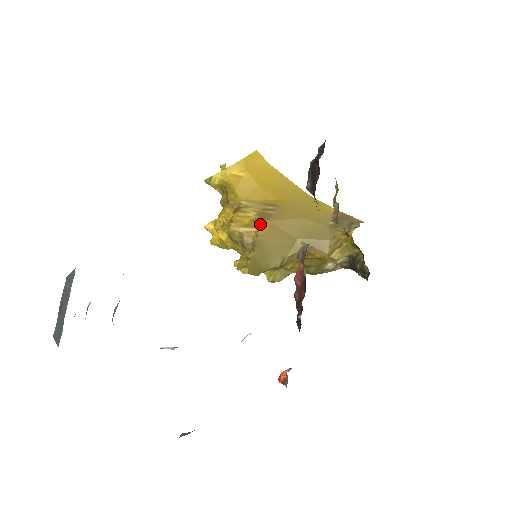
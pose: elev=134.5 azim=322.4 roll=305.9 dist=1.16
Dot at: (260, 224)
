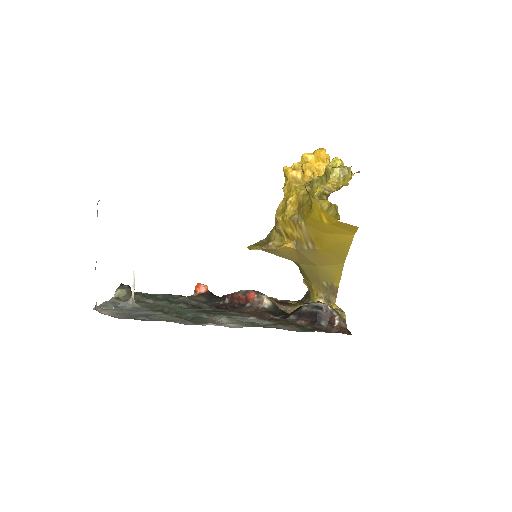
Dot at: (287, 247)
